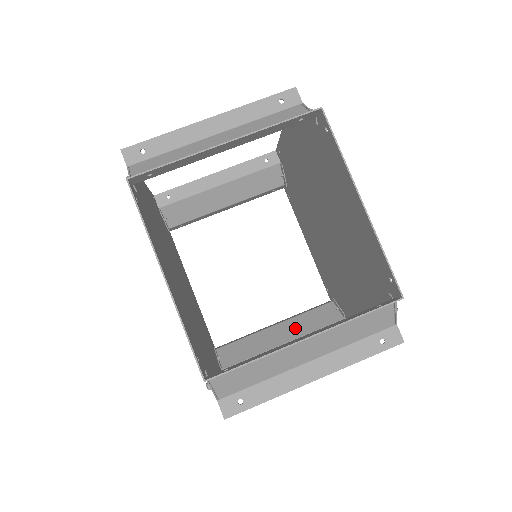
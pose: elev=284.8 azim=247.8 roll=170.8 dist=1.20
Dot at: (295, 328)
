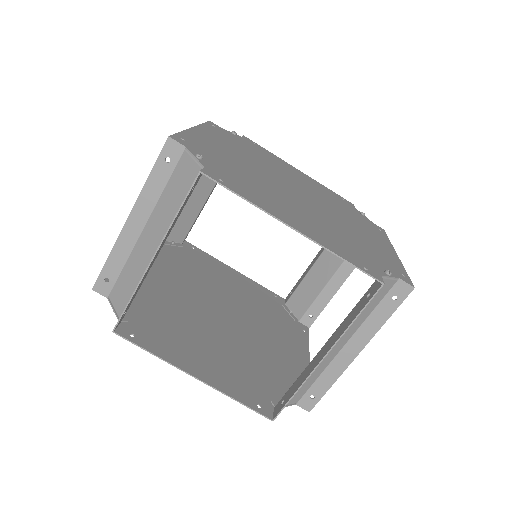
Dot at: (335, 255)
